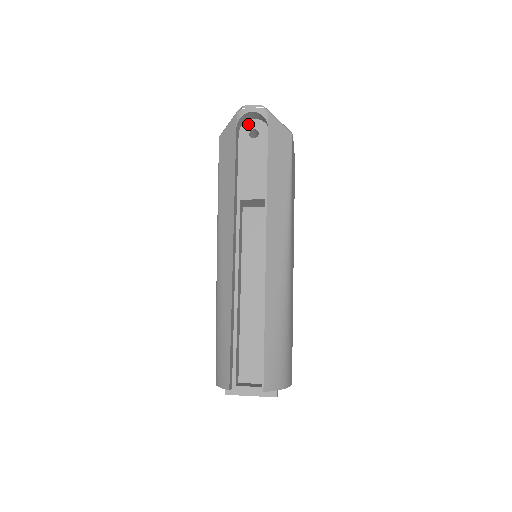
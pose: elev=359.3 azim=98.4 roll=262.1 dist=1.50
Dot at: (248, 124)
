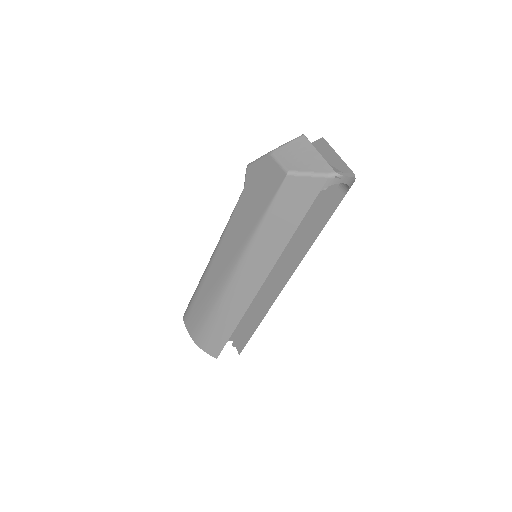
Dot at: occluded
